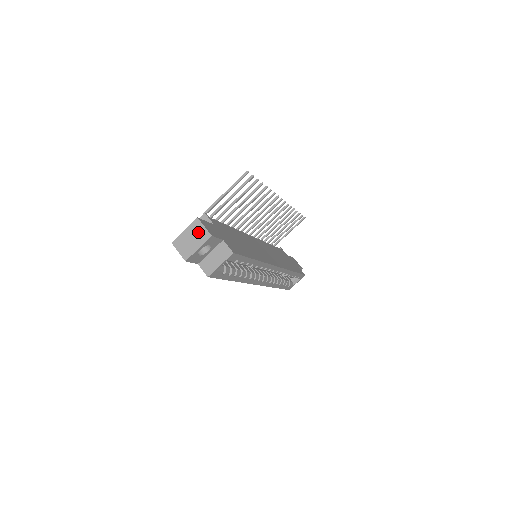
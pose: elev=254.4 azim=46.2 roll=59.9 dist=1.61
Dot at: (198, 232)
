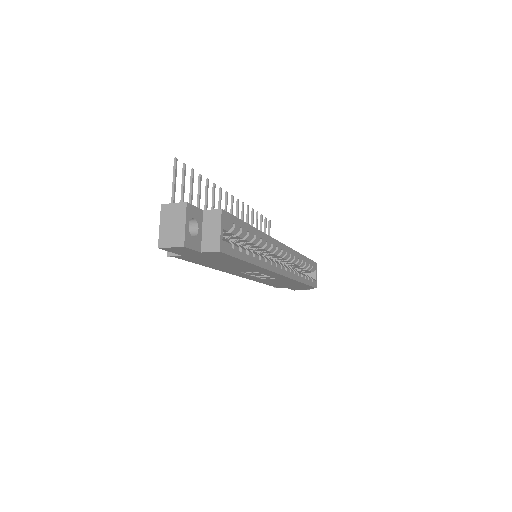
Dot at: (172, 213)
